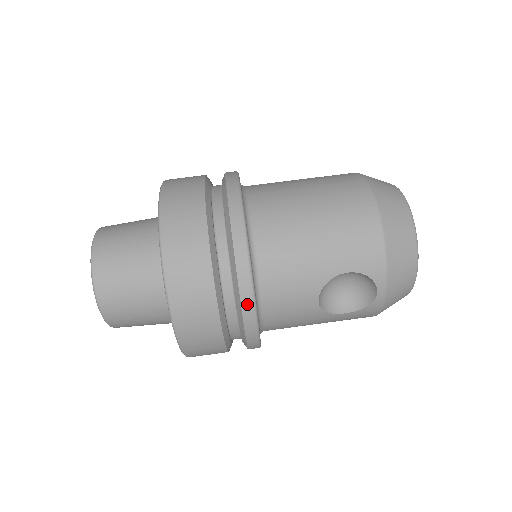
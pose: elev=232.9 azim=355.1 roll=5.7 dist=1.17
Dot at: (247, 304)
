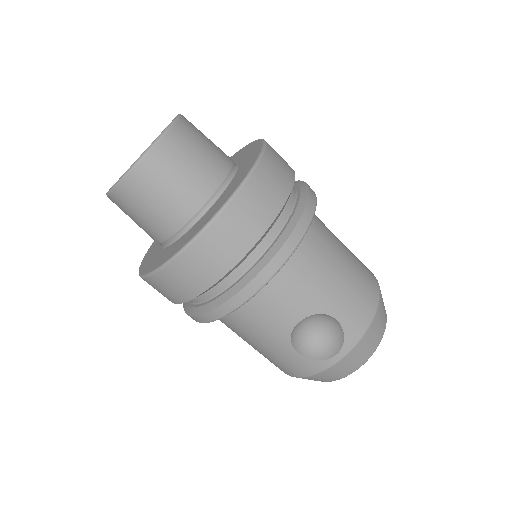
Dot at: (268, 271)
